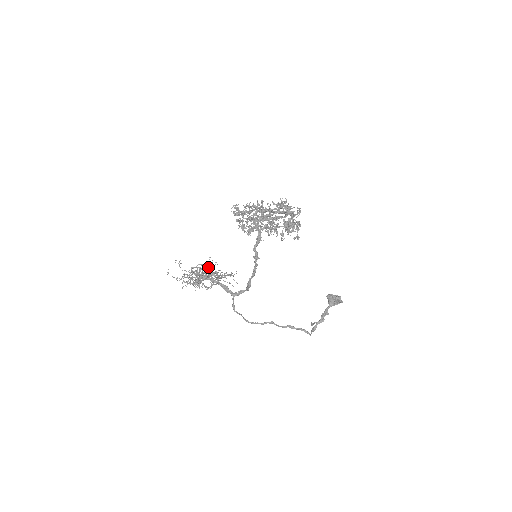
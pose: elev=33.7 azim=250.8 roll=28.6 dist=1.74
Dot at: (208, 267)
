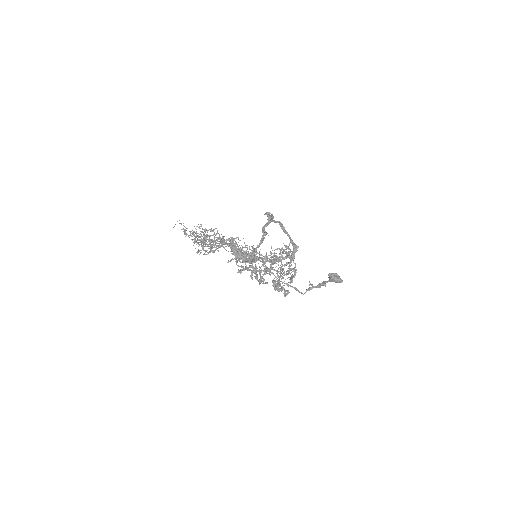
Dot at: (210, 244)
